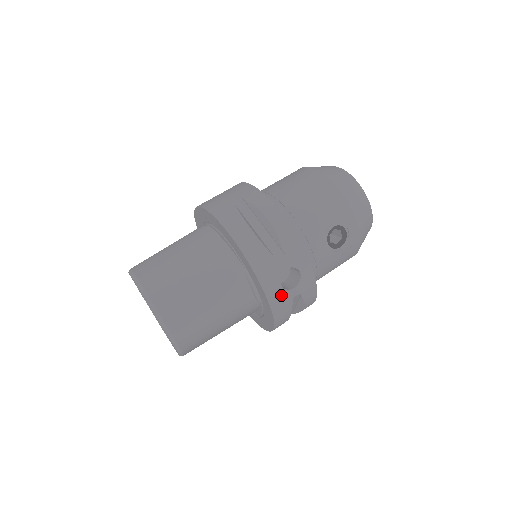
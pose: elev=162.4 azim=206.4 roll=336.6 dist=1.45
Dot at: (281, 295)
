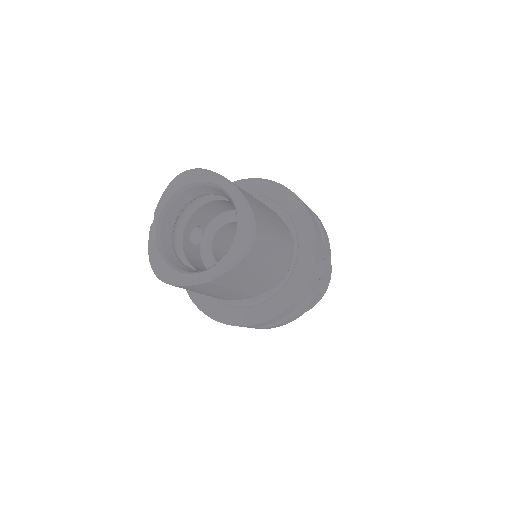
Dot at: (315, 276)
